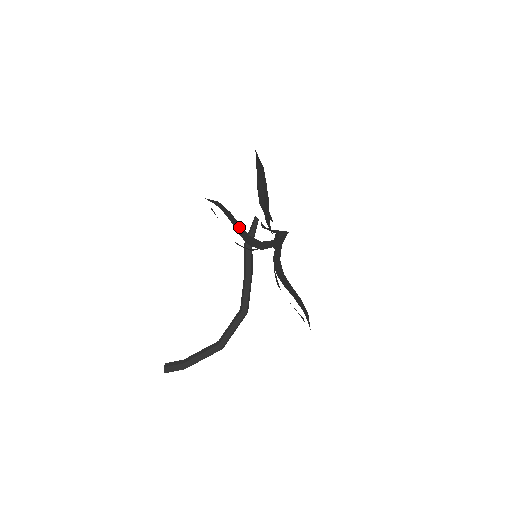
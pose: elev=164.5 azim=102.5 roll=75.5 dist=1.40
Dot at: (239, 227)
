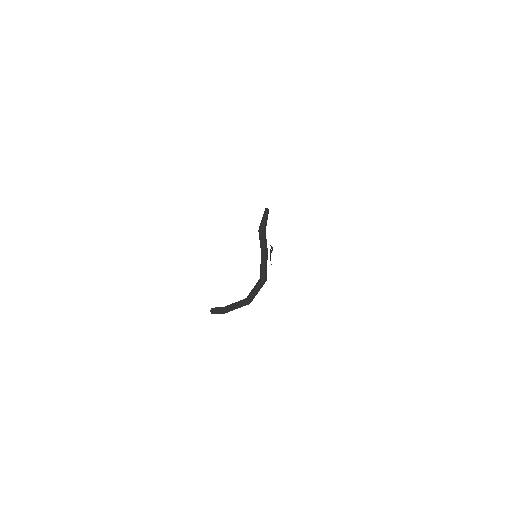
Dot at: occluded
